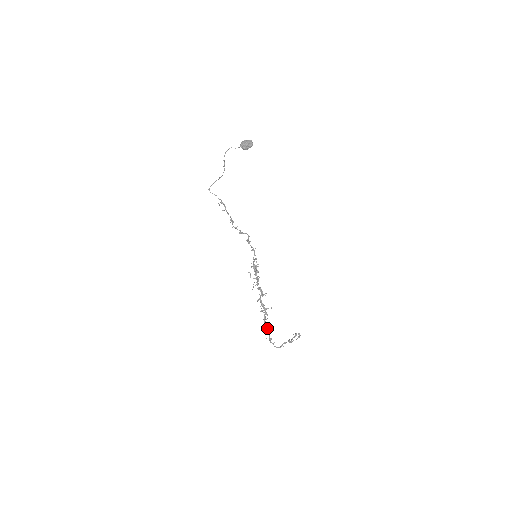
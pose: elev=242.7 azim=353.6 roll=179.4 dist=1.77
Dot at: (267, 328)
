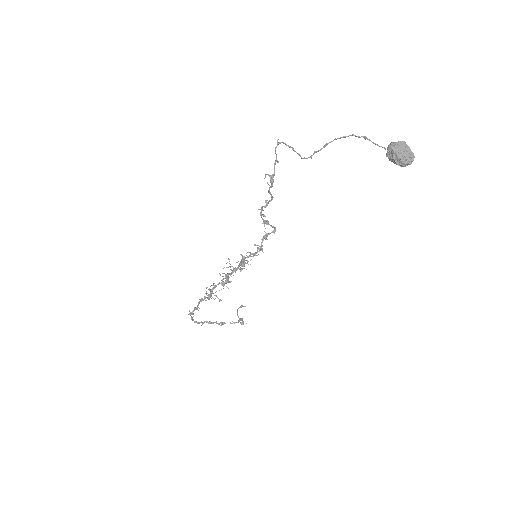
Dot at: (196, 307)
